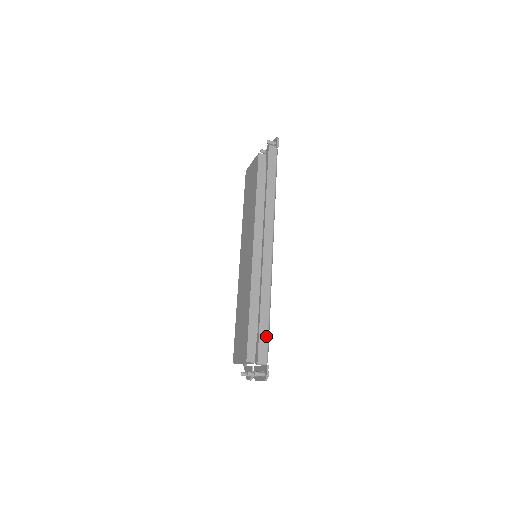
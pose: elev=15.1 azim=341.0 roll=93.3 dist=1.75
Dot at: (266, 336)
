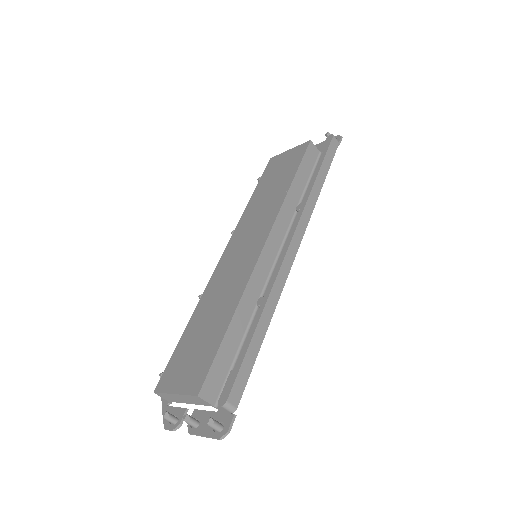
Dot at: (251, 367)
